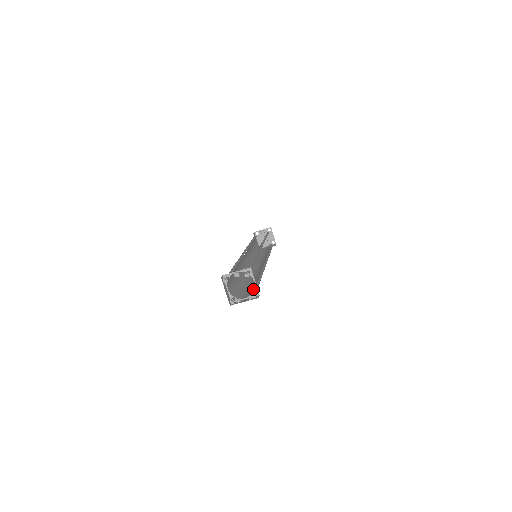
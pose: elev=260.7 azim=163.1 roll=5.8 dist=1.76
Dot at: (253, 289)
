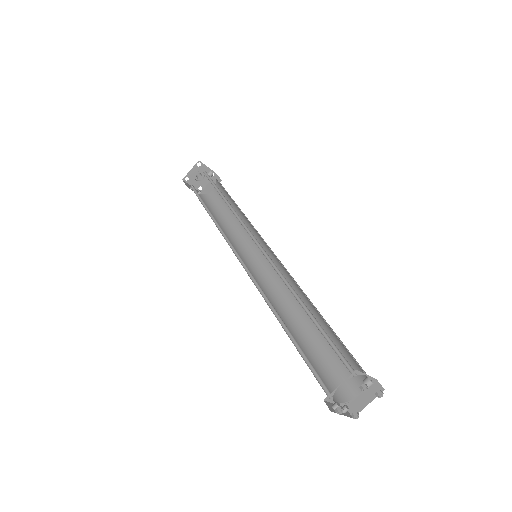
Dot at: (330, 381)
